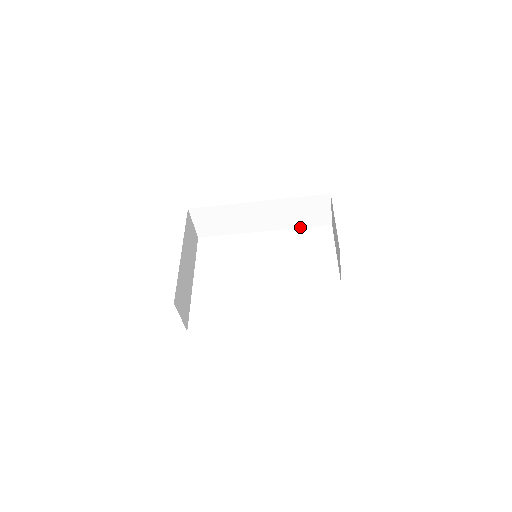
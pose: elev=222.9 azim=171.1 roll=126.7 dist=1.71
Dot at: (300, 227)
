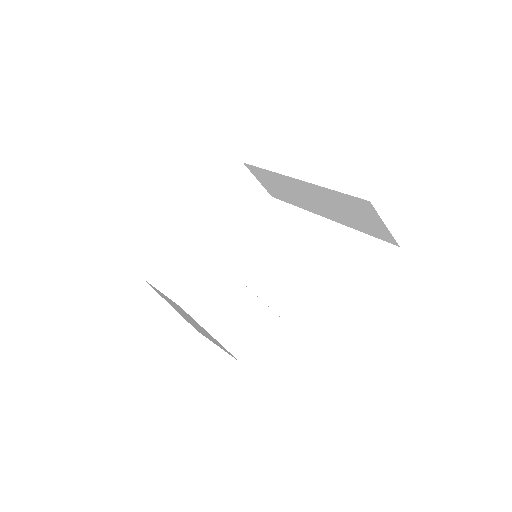
Dot at: (361, 231)
